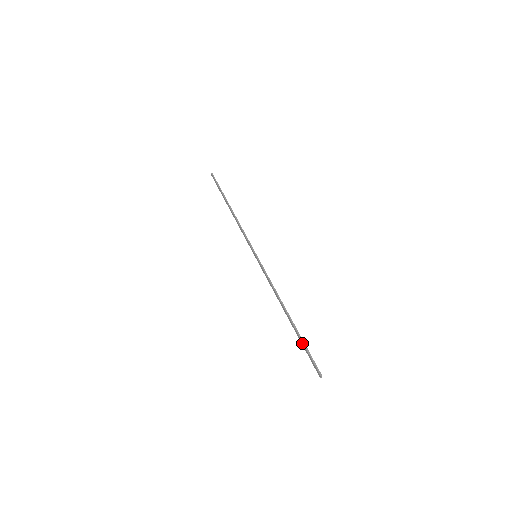
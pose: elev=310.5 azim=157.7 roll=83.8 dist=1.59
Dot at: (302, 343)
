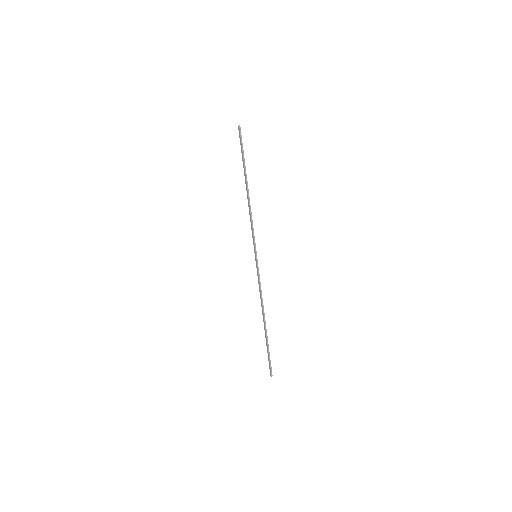
Dot at: (267, 348)
